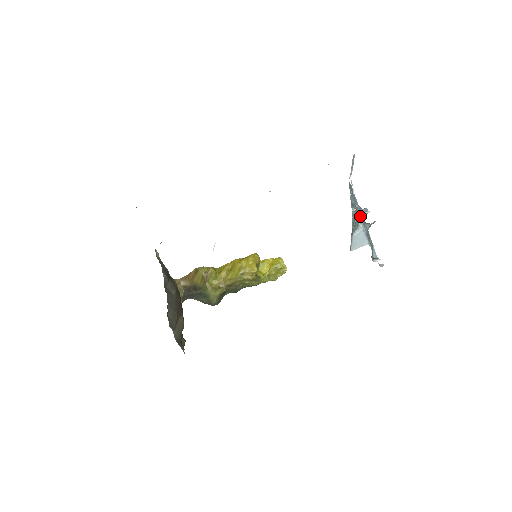
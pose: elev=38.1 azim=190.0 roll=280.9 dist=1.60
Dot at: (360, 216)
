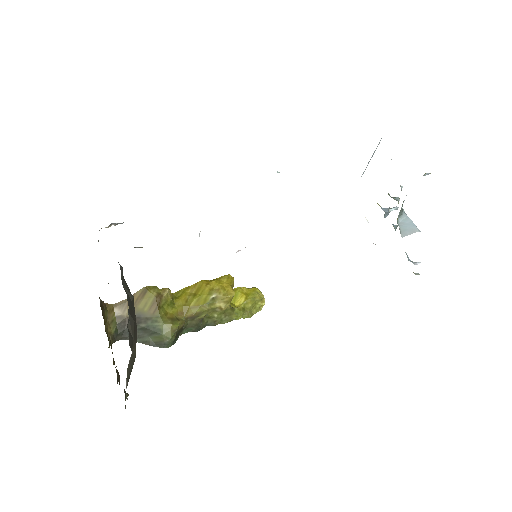
Dot at: (389, 211)
